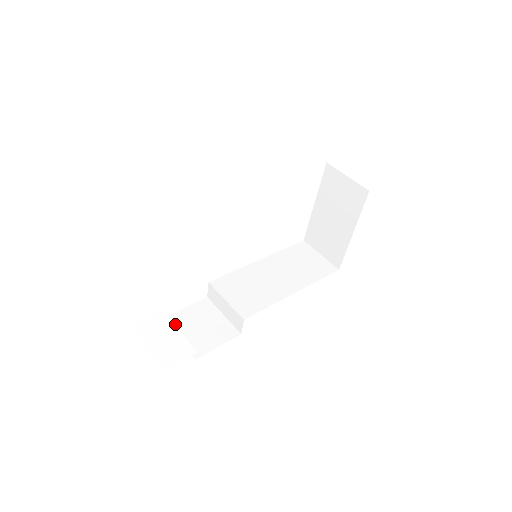
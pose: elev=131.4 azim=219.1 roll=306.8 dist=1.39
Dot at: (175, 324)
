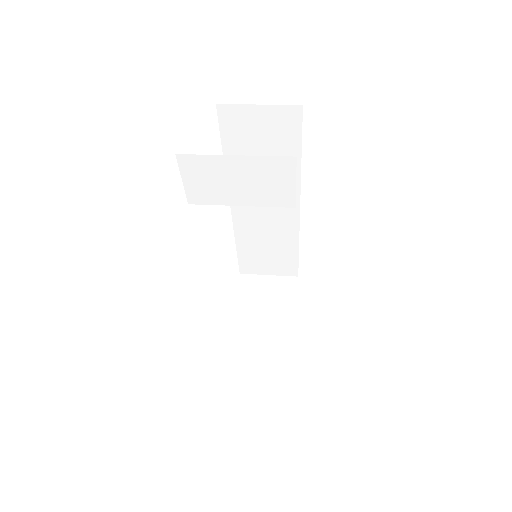
Dot at: occluded
